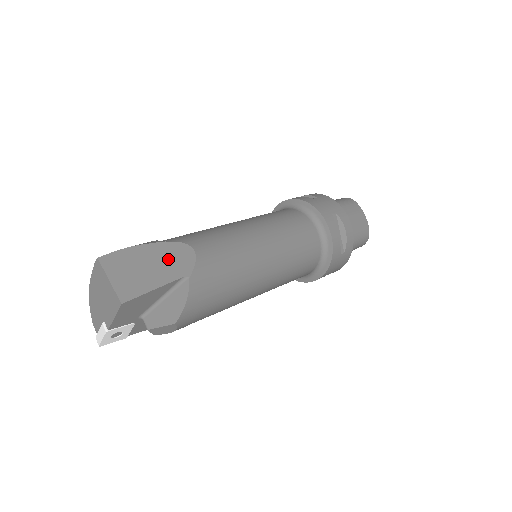
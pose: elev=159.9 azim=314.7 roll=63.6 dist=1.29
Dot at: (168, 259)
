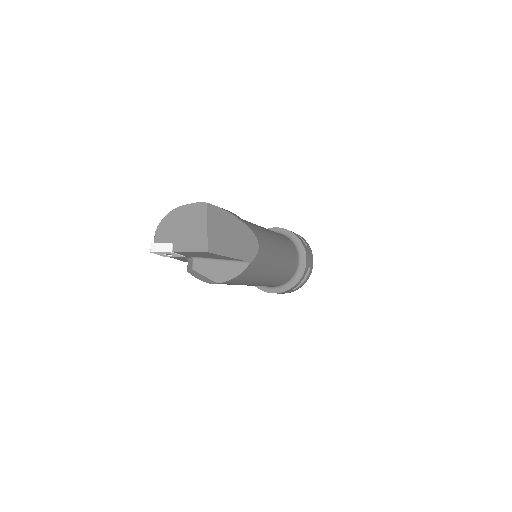
Dot at: (244, 240)
